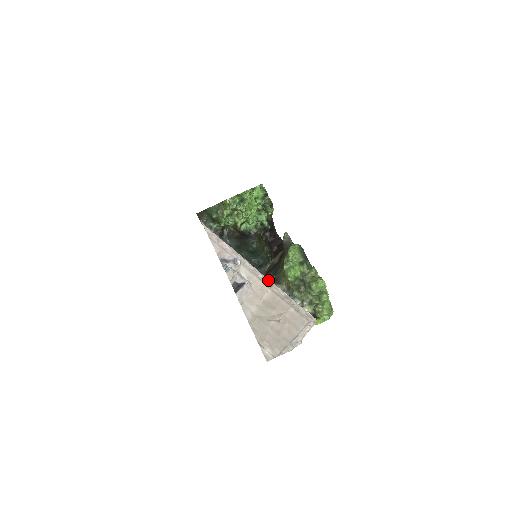
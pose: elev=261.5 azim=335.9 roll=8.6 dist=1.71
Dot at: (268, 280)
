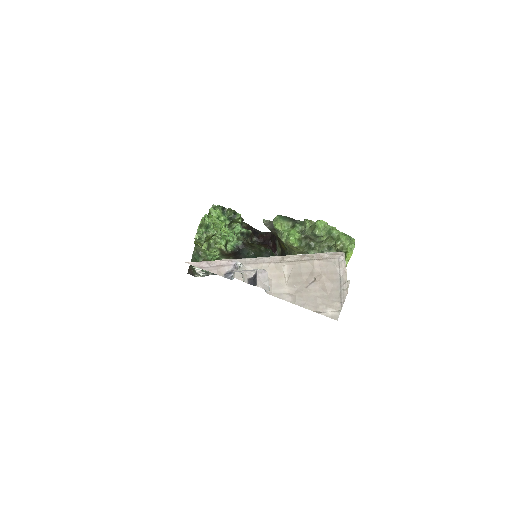
Dot at: (275, 257)
